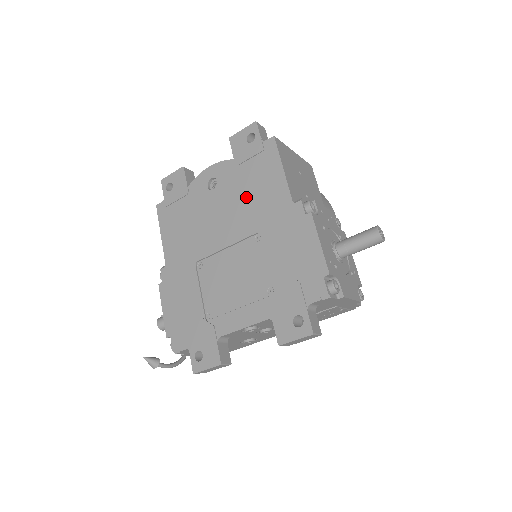
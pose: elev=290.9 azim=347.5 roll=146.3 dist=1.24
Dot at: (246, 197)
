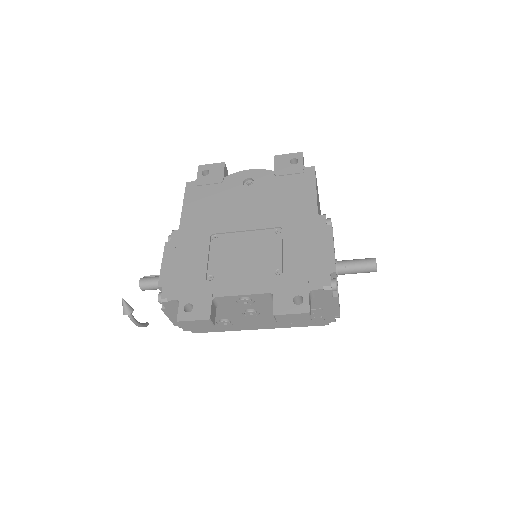
Dot at: (277, 200)
